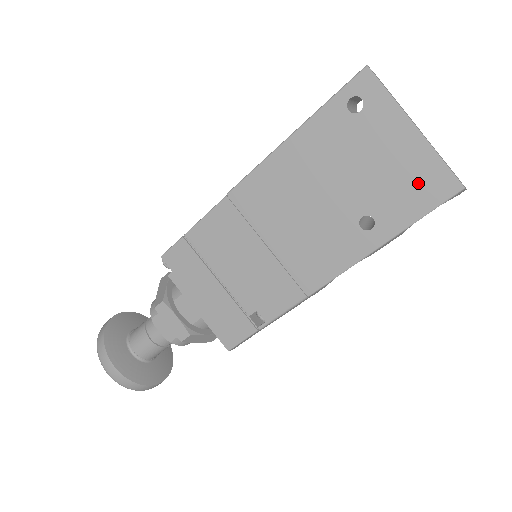
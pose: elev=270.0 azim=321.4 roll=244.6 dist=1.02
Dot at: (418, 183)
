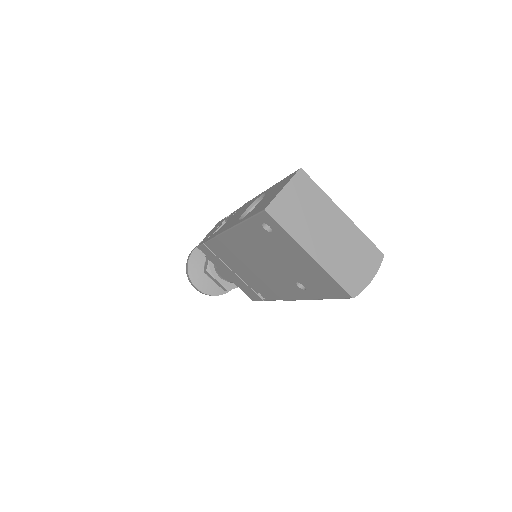
Dot at: (323, 283)
